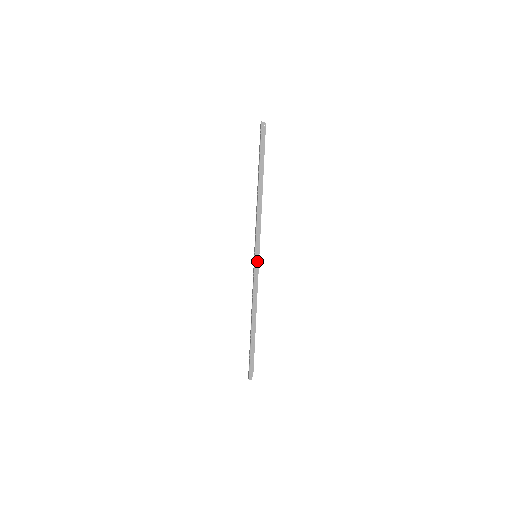
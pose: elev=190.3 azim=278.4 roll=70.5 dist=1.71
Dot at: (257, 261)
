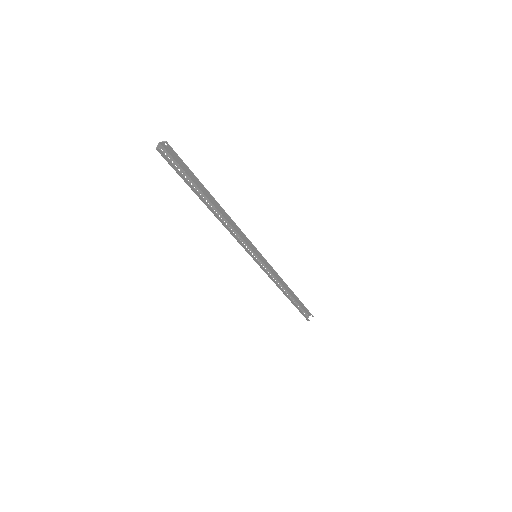
Dot at: (258, 262)
